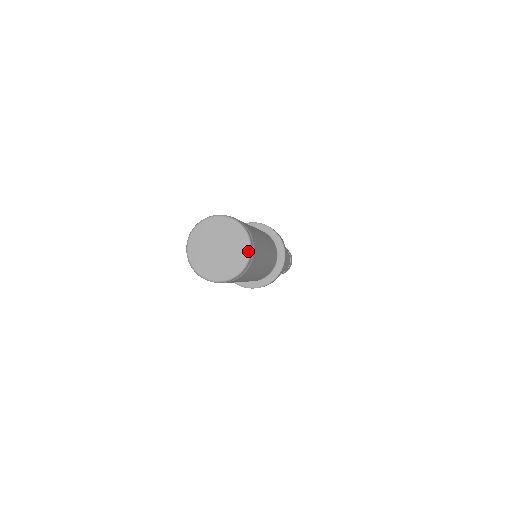
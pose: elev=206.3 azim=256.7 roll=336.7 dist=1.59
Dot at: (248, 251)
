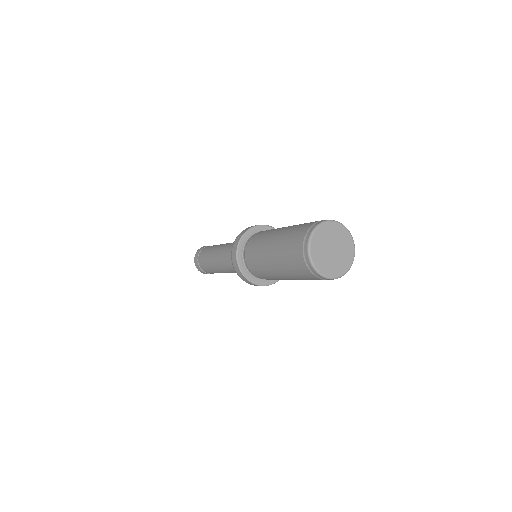
Dot at: (354, 249)
